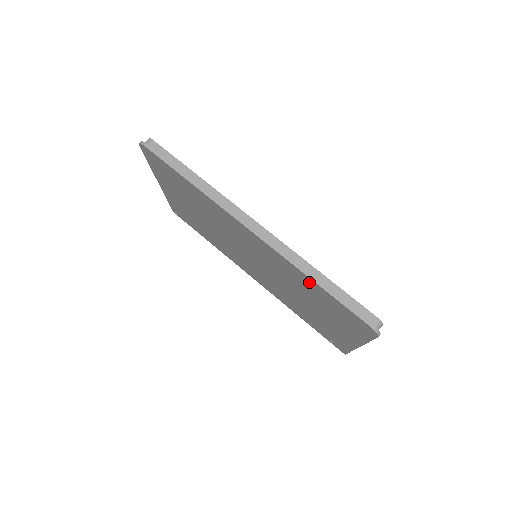
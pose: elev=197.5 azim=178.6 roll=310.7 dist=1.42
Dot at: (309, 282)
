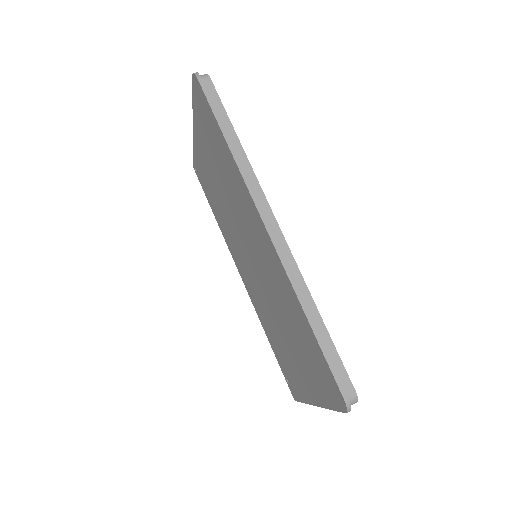
Dot at: (301, 315)
